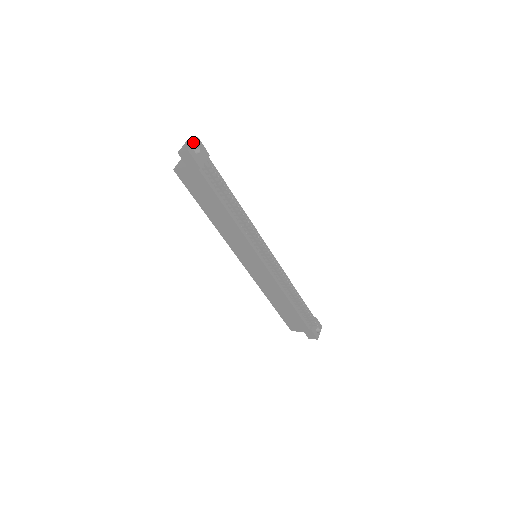
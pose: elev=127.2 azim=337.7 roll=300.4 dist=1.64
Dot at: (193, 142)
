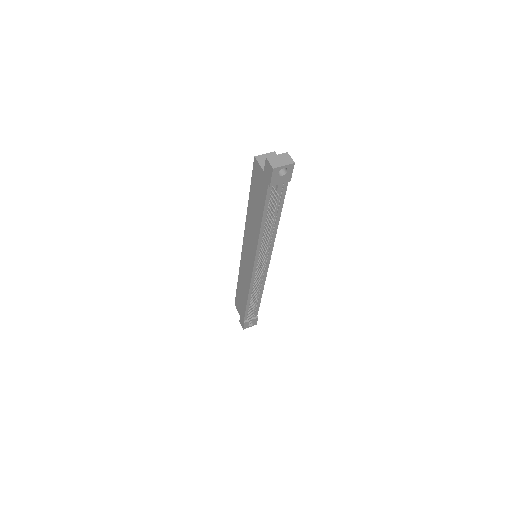
Dot at: (286, 164)
